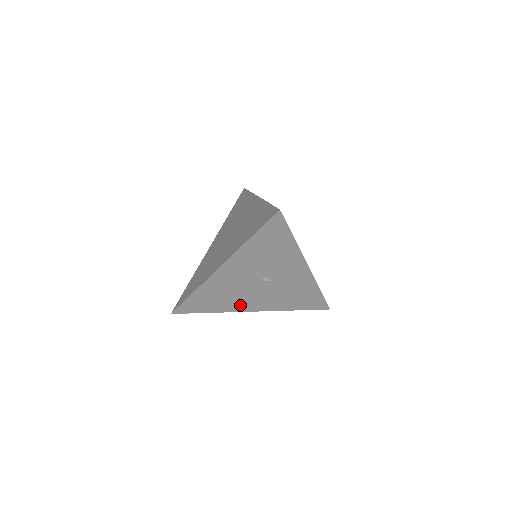
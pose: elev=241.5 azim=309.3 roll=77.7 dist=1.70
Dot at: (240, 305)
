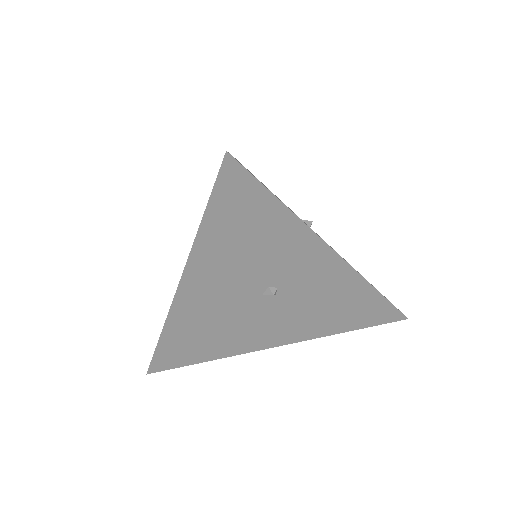
Dot at: (249, 341)
